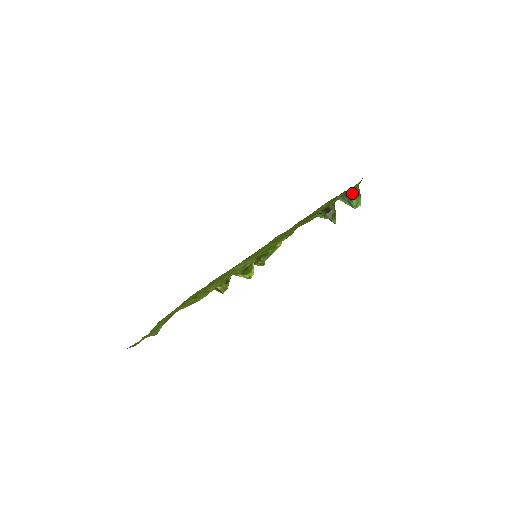
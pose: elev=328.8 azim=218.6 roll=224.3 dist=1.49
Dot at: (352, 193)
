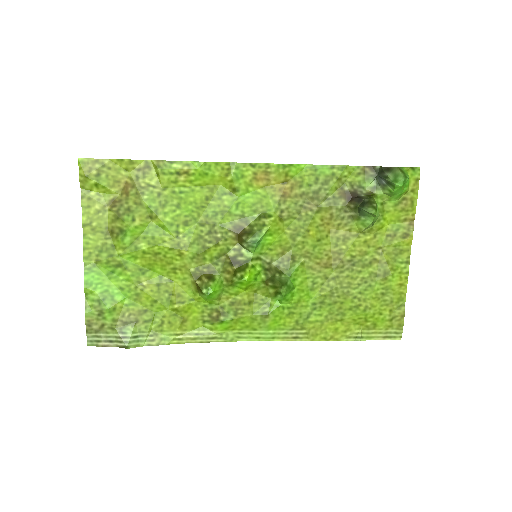
Dot at: (382, 167)
